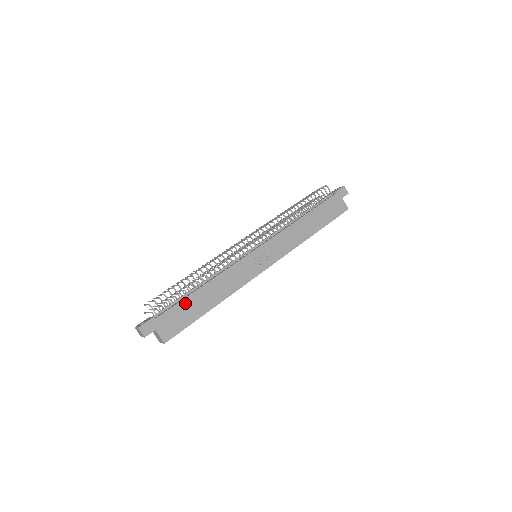
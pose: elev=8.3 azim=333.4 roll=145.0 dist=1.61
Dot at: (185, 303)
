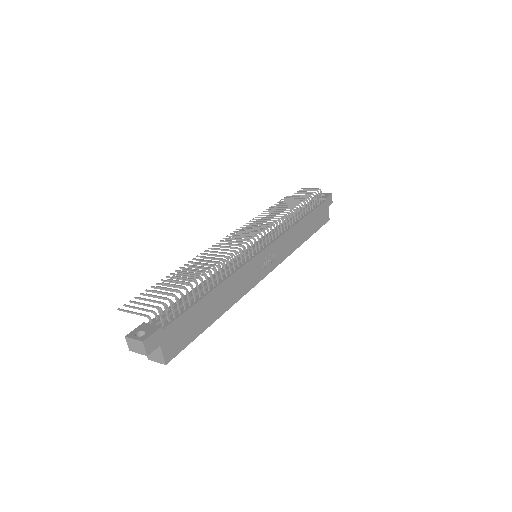
Dot at: (195, 310)
